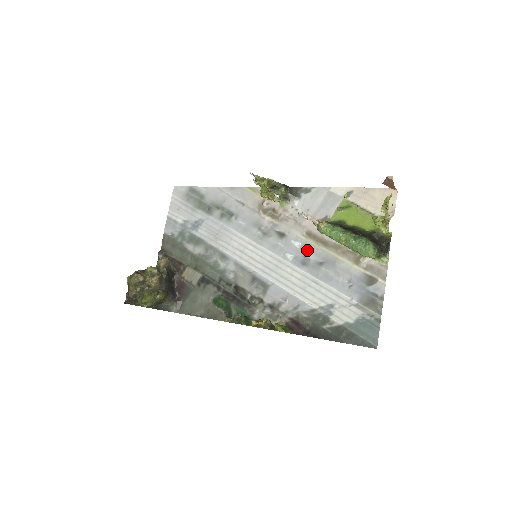
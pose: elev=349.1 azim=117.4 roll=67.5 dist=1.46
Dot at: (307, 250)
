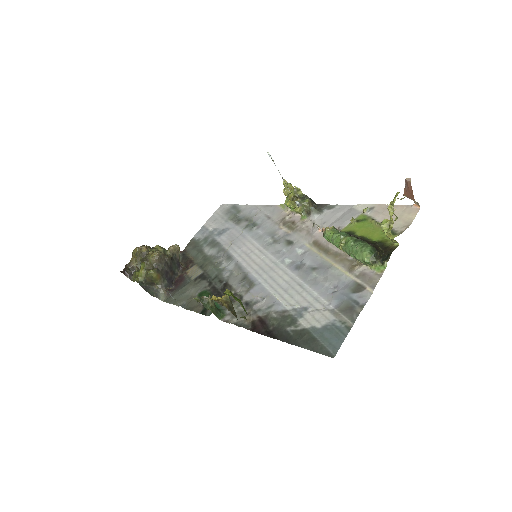
Dot at: (307, 256)
